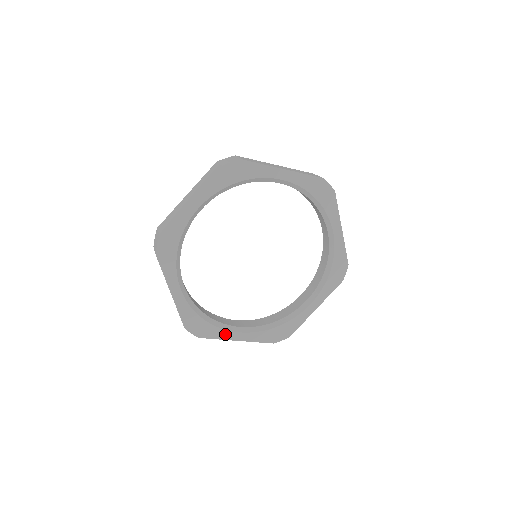
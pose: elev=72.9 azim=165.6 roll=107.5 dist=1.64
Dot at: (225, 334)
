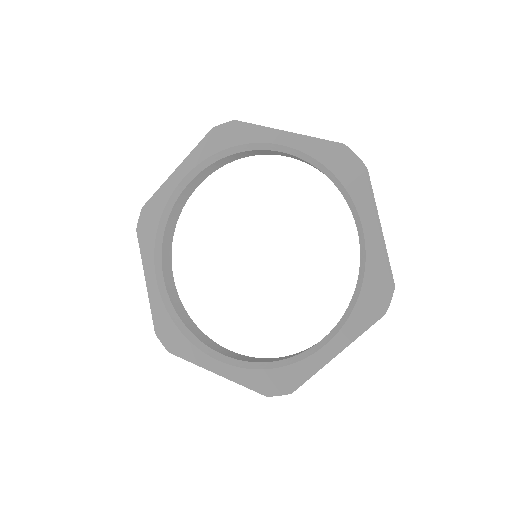
Dot at: (313, 362)
